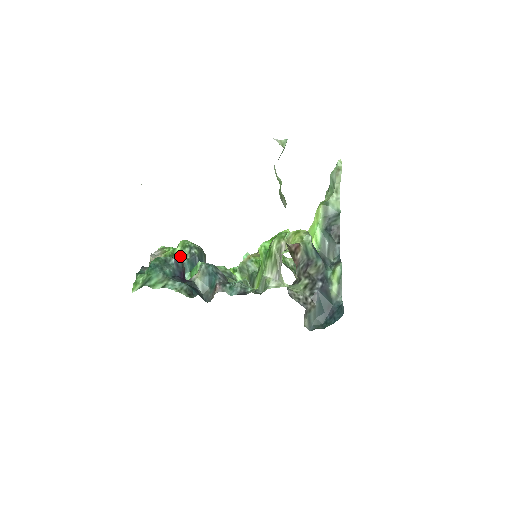
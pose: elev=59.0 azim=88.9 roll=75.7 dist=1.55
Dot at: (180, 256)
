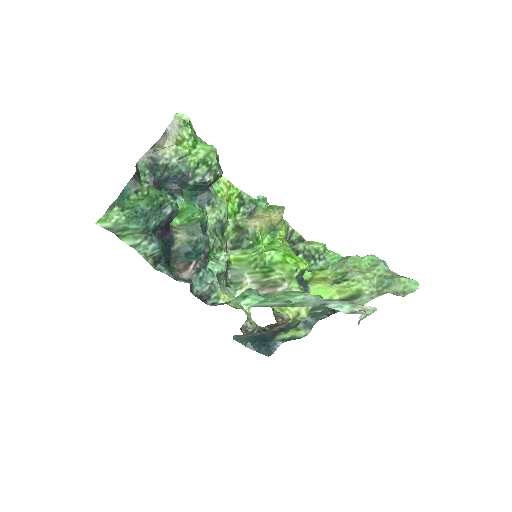
Dot at: (191, 168)
